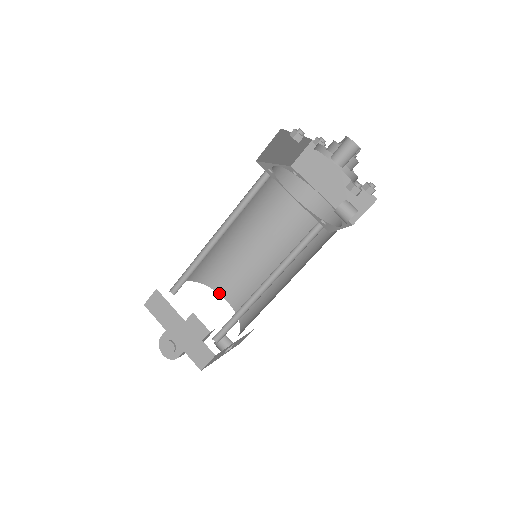
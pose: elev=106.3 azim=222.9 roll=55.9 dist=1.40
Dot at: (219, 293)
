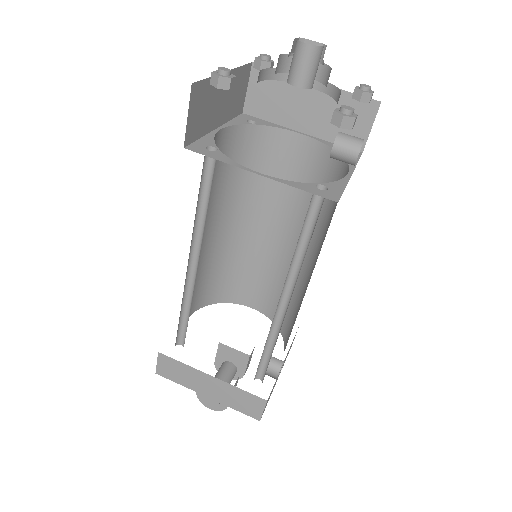
Dot at: (238, 303)
